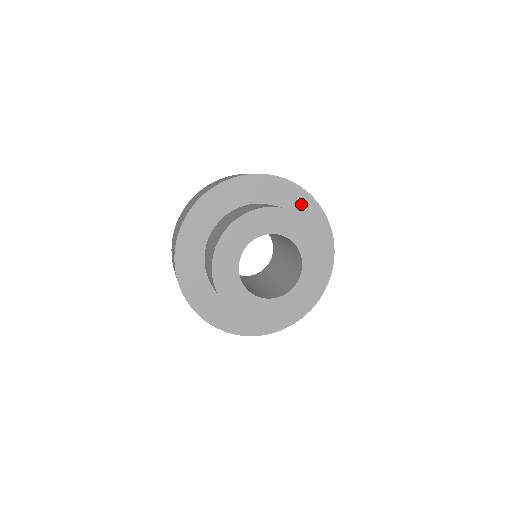
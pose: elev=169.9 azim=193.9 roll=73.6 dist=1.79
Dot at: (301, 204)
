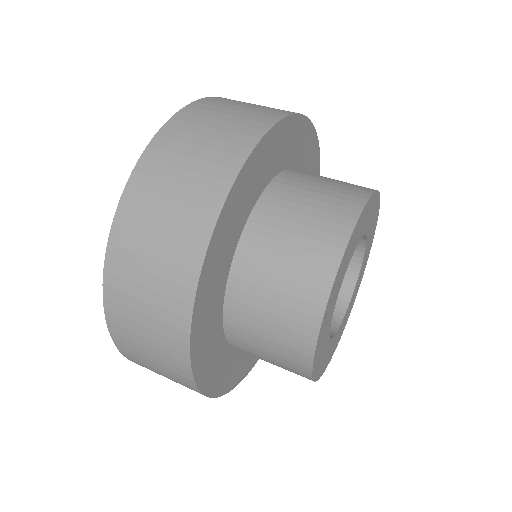
Dot at: (311, 164)
